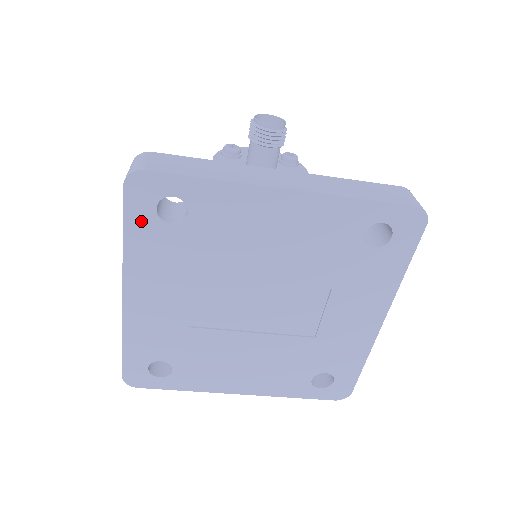
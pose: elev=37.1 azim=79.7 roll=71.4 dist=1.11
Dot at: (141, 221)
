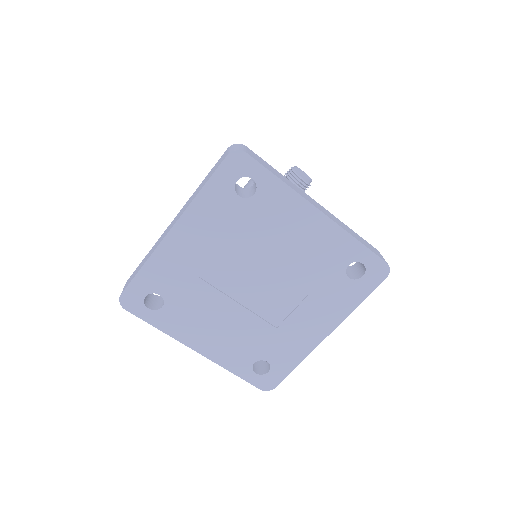
Dot at: (221, 184)
